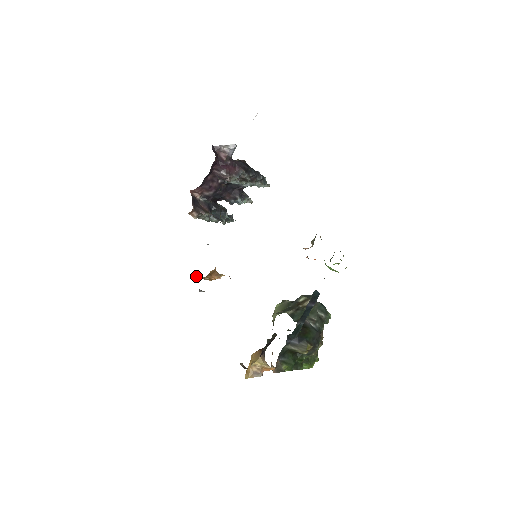
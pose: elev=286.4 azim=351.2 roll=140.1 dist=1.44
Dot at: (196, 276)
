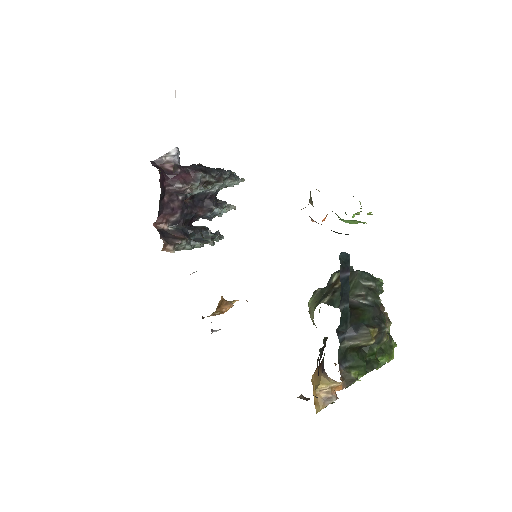
Dot at: occluded
